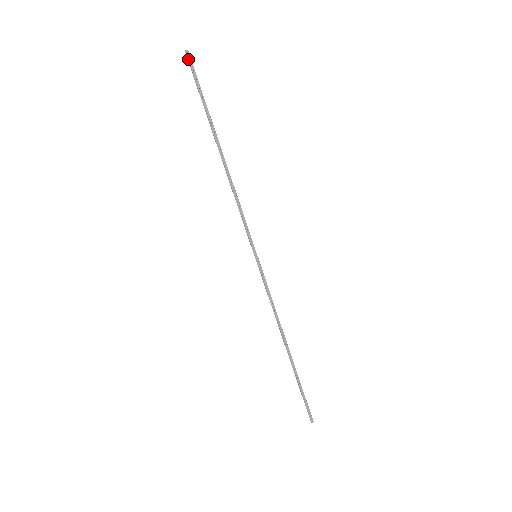
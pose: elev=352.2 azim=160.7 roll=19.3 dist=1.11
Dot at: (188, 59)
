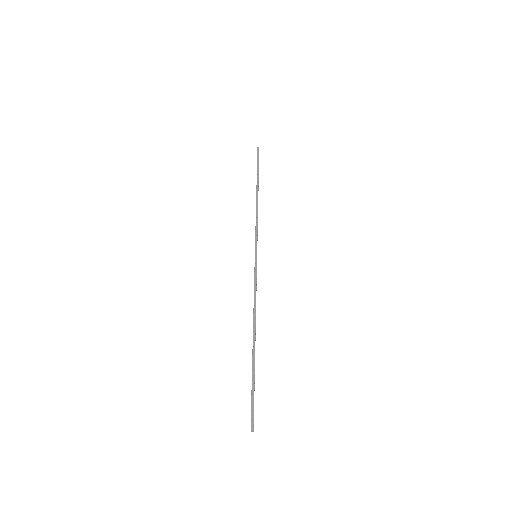
Dot at: (257, 151)
